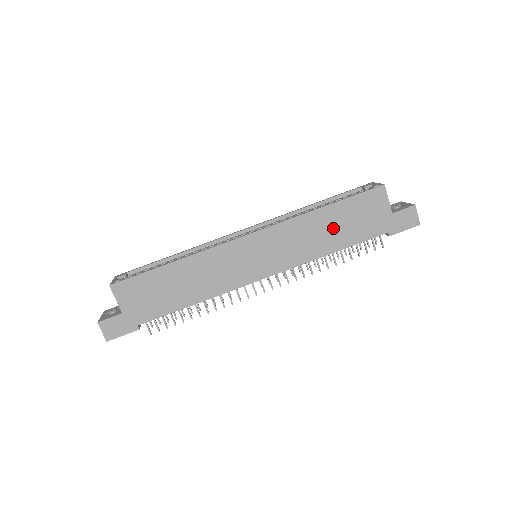
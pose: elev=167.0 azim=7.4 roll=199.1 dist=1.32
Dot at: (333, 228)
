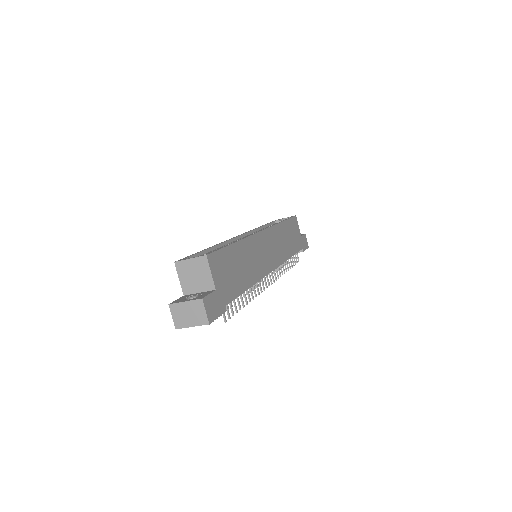
Dot at: (288, 239)
